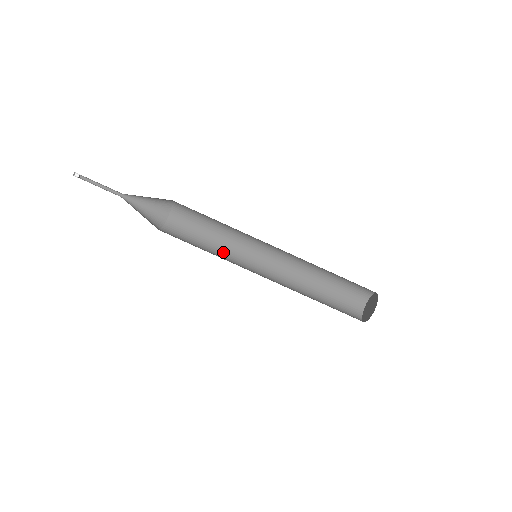
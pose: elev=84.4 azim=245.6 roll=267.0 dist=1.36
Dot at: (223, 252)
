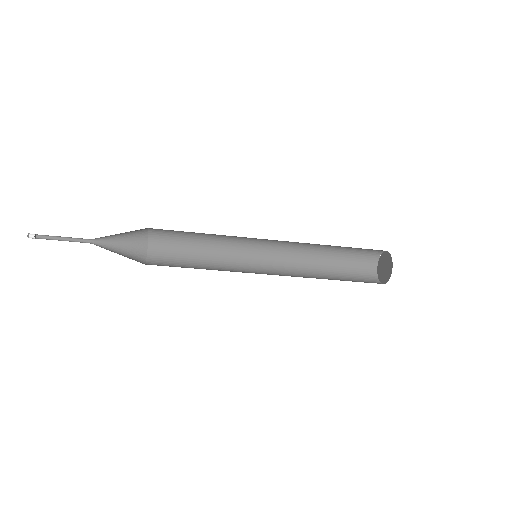
Dot at: (219, 260)
